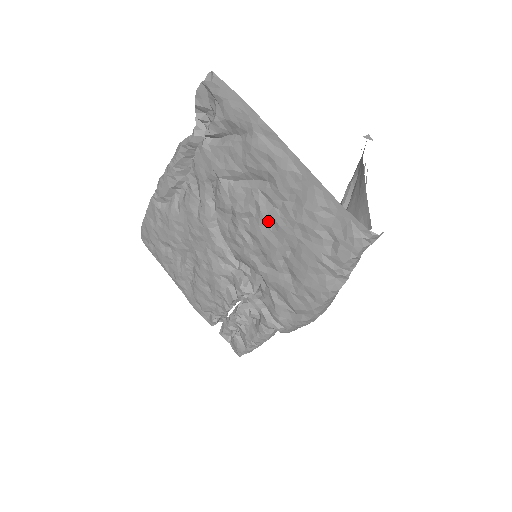
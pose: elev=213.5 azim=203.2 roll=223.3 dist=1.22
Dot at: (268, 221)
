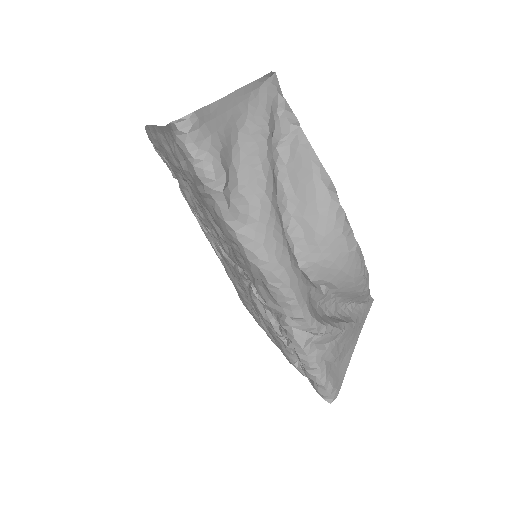
Dot at: occluded
